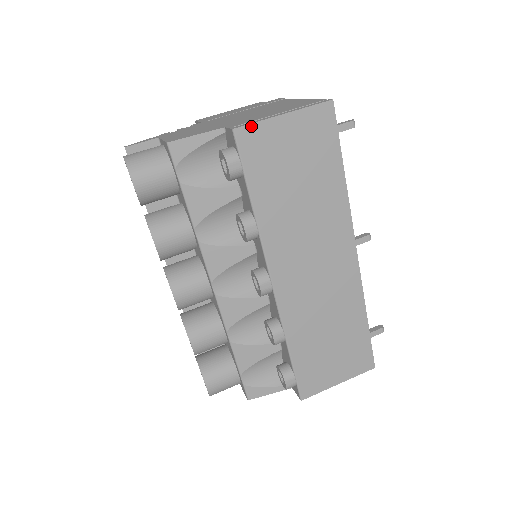
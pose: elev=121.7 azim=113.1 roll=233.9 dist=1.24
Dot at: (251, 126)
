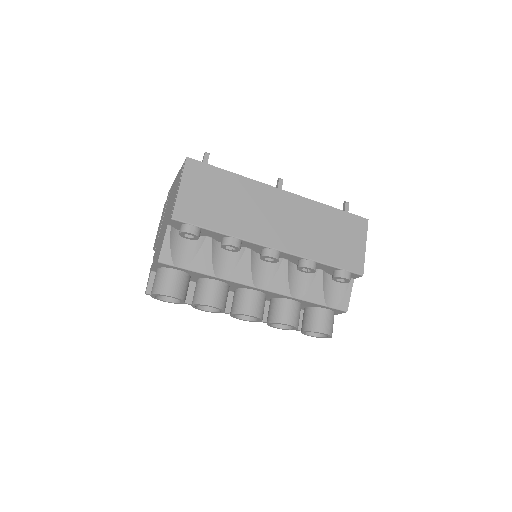
Dot at: (175, 208)
